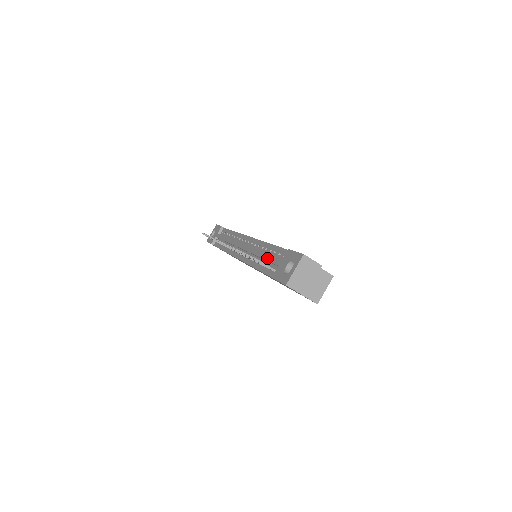
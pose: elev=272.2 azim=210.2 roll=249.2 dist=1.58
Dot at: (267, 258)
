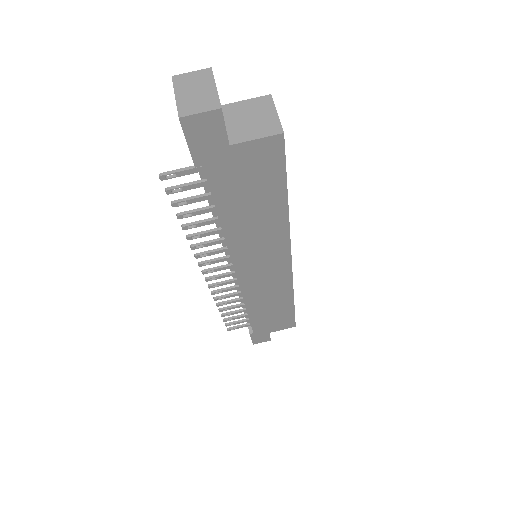
Dot at: occluded
